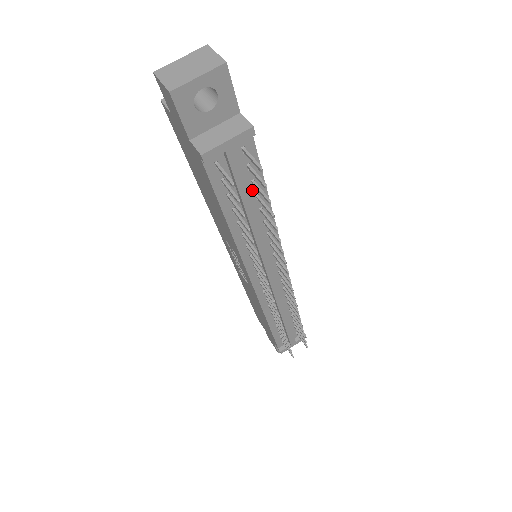
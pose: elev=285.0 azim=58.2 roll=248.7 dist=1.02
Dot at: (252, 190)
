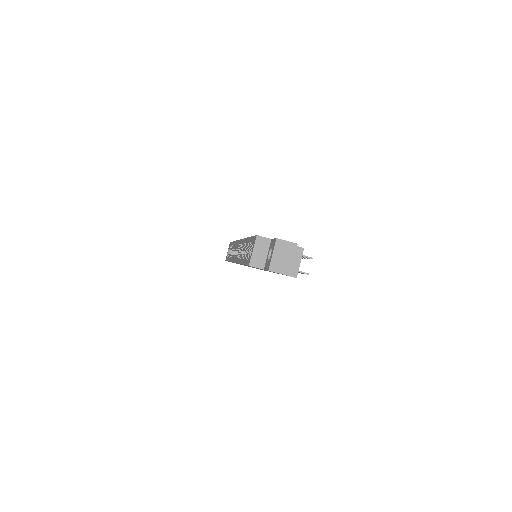
Dot at: occluded
